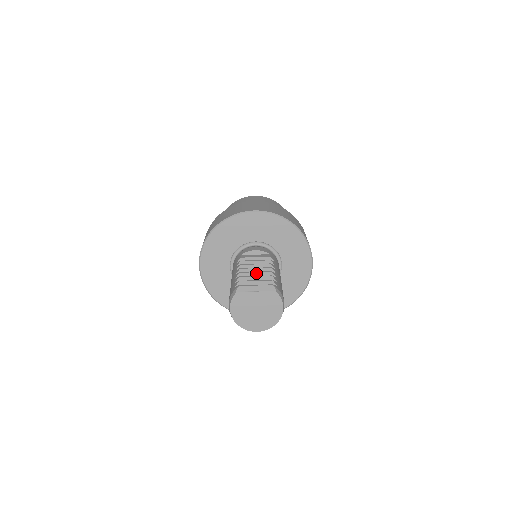
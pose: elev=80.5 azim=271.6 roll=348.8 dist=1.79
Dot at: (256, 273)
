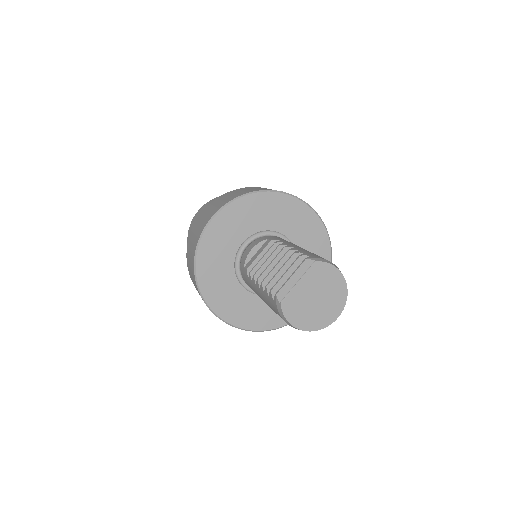
Dot at: (277, 267)
